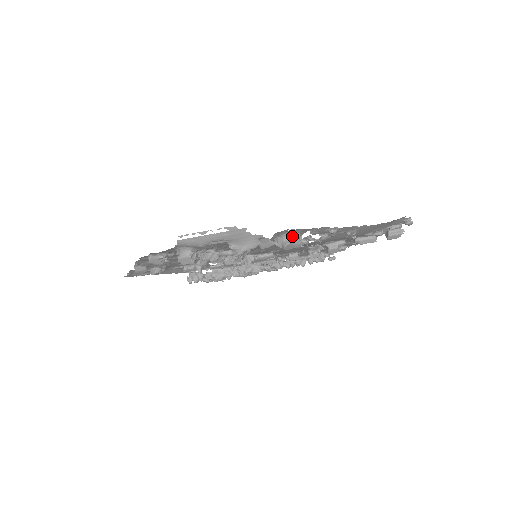
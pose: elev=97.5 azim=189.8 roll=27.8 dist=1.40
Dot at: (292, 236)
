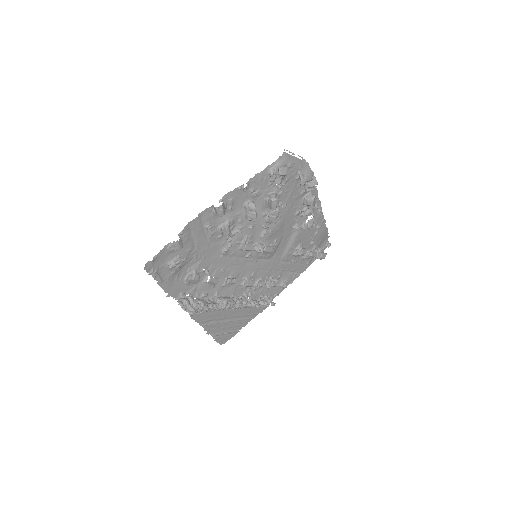
Dot at: occluded
